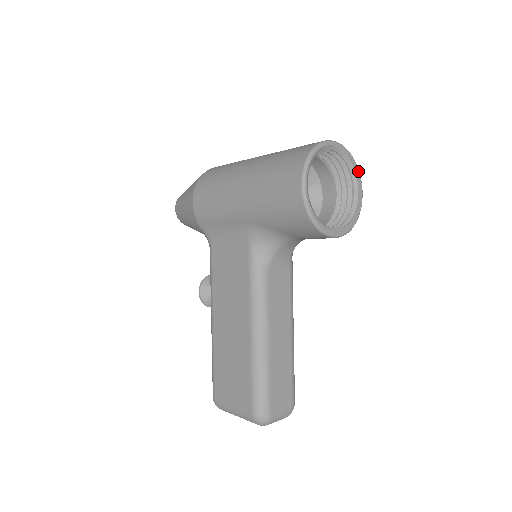
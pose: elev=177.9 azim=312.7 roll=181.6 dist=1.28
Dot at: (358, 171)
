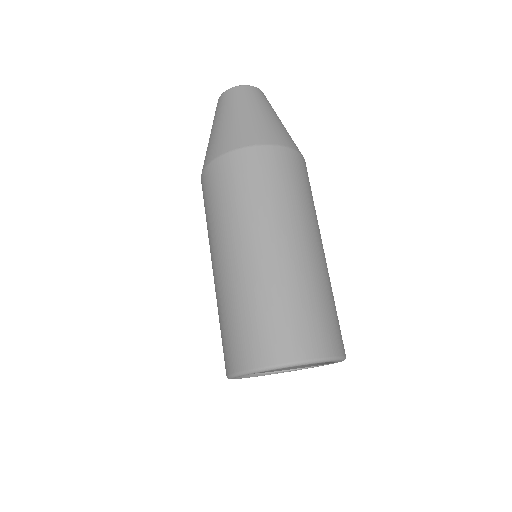
Dot at: (340, 360)
